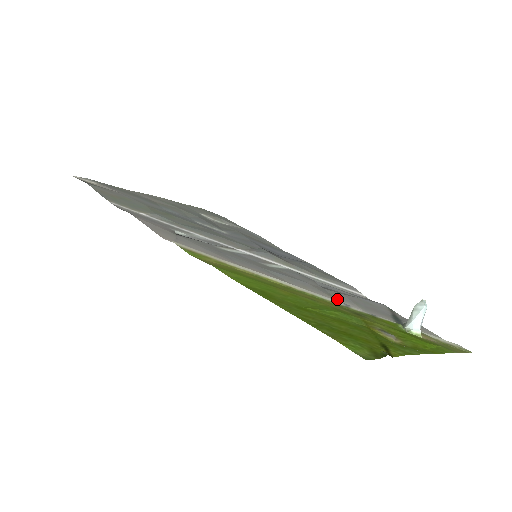
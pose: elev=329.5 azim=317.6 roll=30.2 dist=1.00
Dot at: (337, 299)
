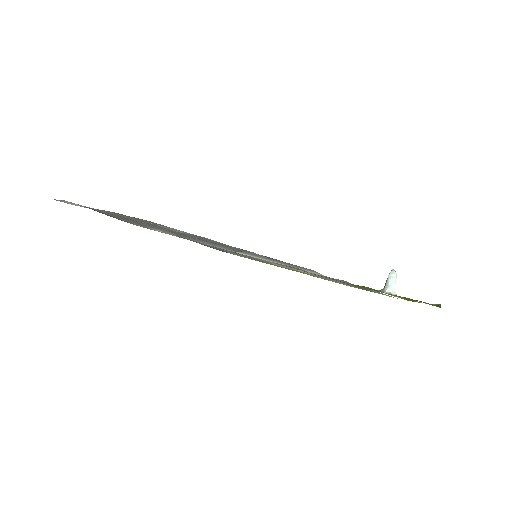
Dot at: (331, 280)
